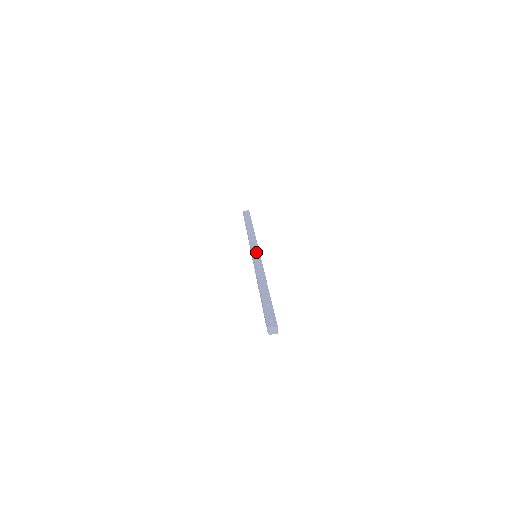
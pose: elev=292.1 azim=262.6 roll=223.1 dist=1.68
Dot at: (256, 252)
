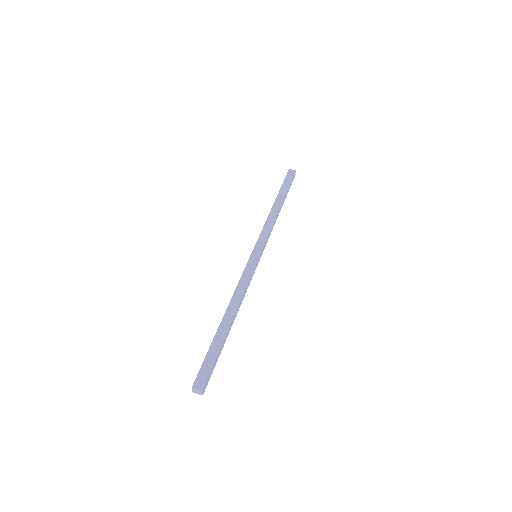
Dot at: (257, 252)
